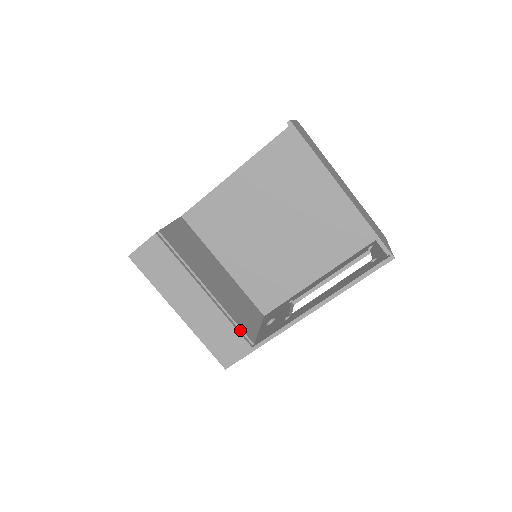
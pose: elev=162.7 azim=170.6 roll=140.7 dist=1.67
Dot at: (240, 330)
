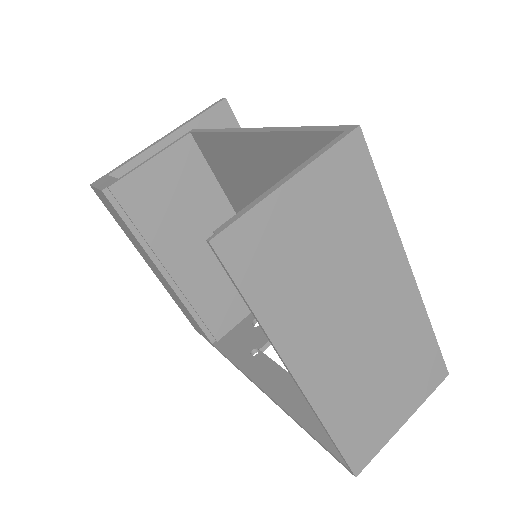
Dot at: (204, 323)
